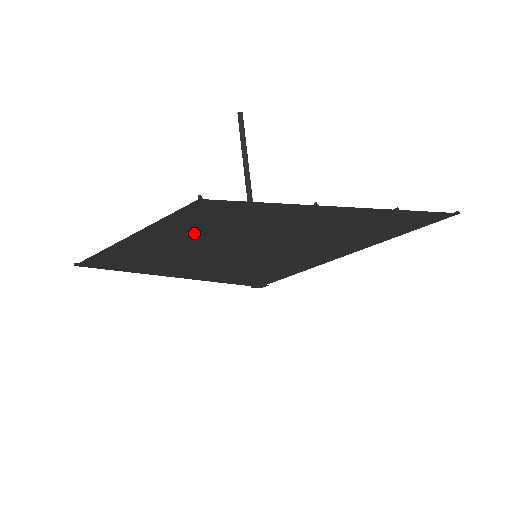
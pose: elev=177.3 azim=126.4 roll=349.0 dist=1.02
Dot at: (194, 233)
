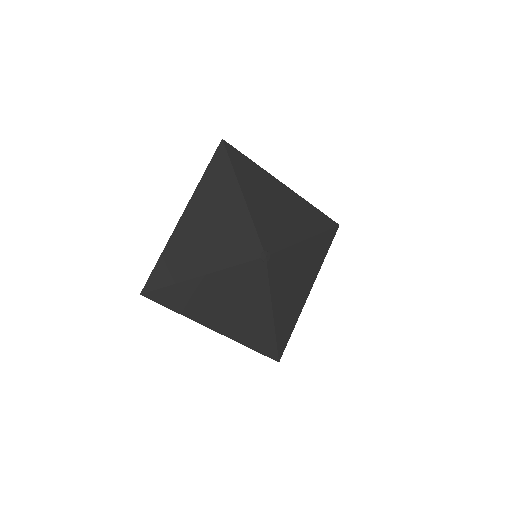
Dot at: (222, 176)
